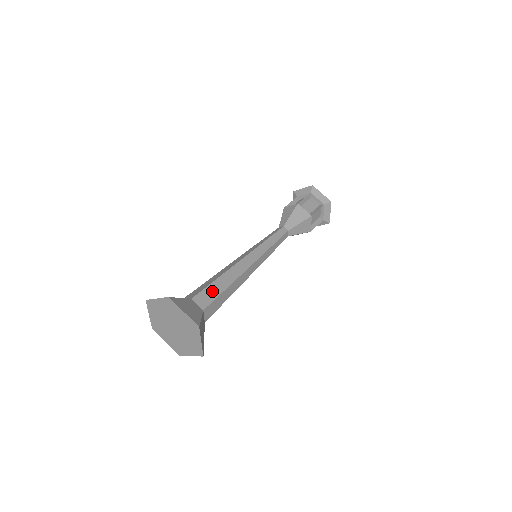
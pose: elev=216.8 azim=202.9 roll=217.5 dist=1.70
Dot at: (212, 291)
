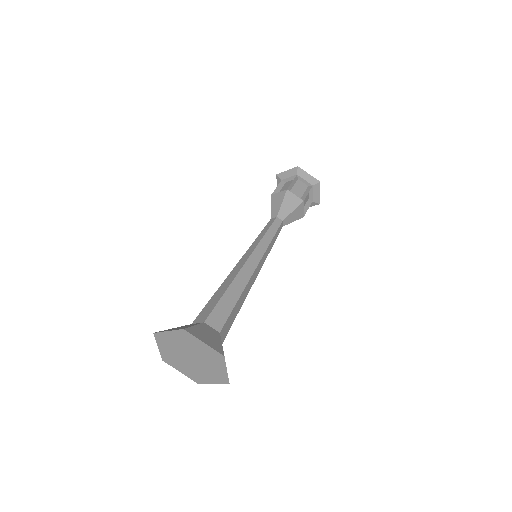
Dot at: (210, 305)
